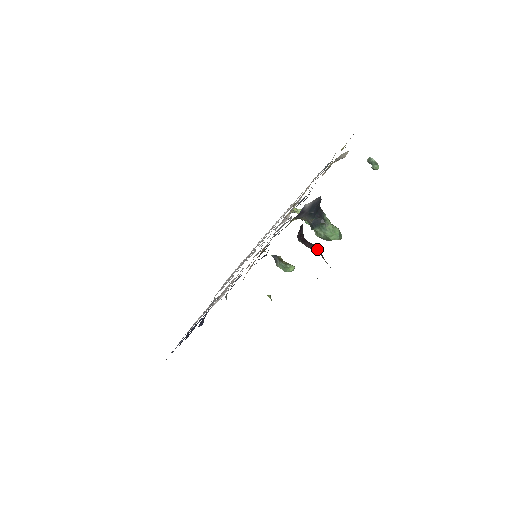
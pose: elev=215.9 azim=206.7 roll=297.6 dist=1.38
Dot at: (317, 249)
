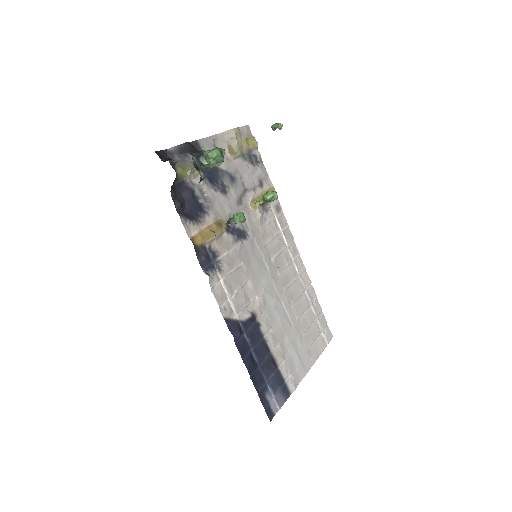
Dot at: occluded
